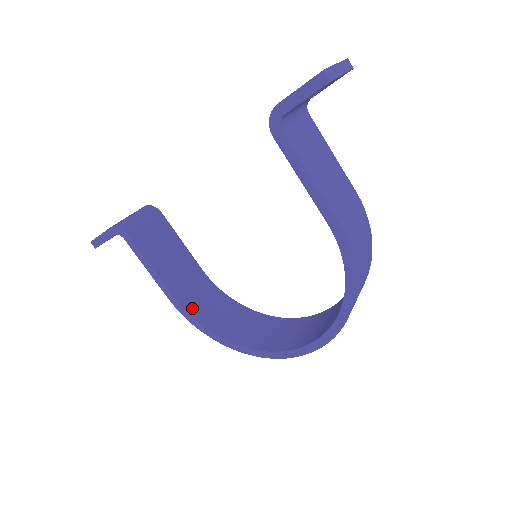
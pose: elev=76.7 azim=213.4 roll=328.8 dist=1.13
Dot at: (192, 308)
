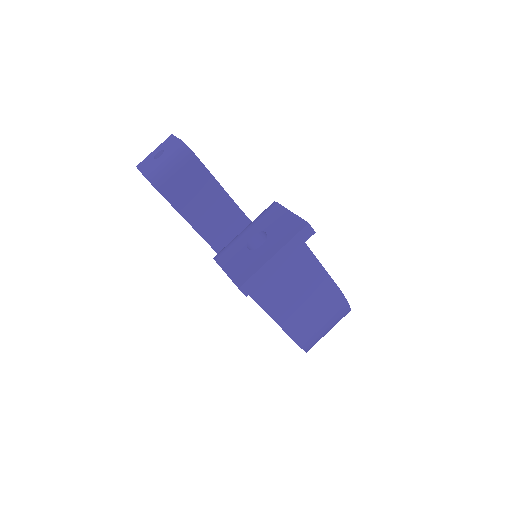
Dot at: (218, 244)
